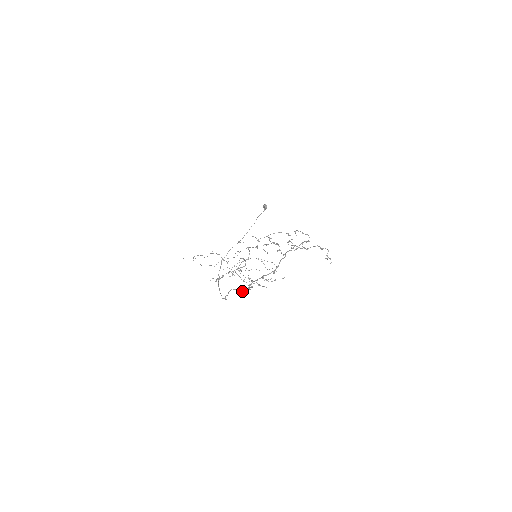
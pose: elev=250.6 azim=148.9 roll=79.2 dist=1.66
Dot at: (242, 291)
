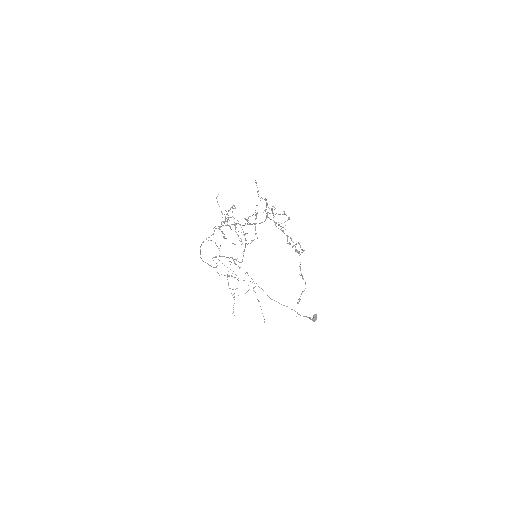
Dot at: occluded
